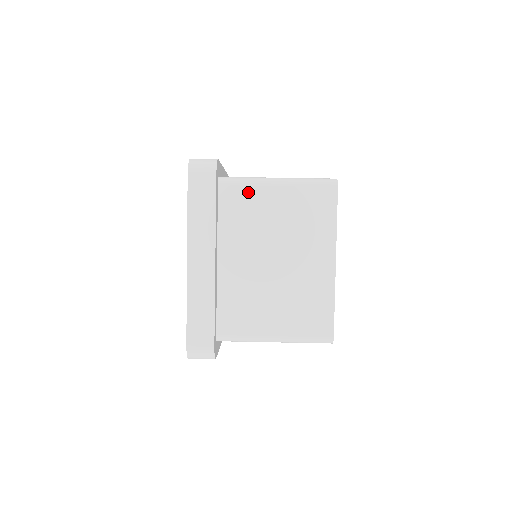
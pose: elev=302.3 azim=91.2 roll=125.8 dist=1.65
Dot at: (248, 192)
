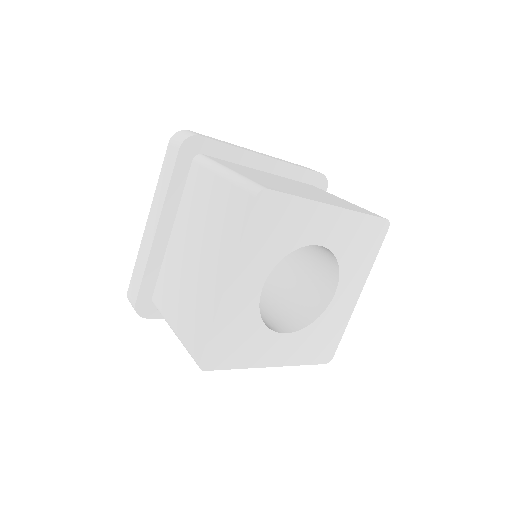
Dot at: occluded
